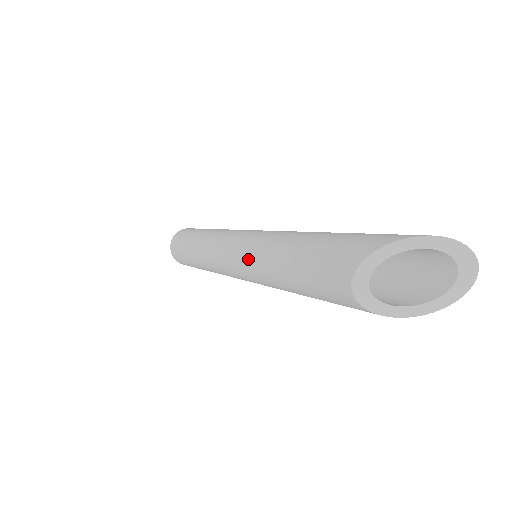
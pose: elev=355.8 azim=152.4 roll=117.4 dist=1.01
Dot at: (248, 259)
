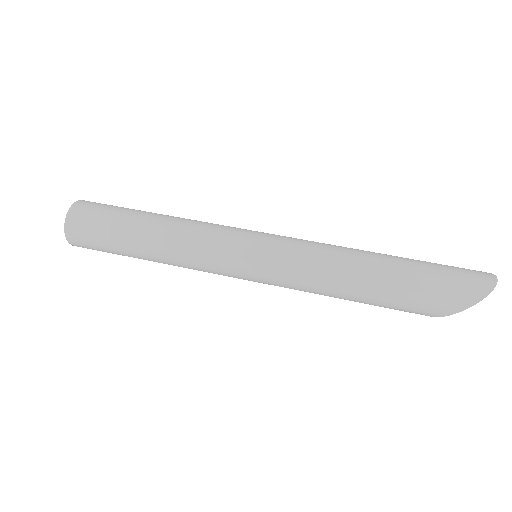
Dot at: occluded
